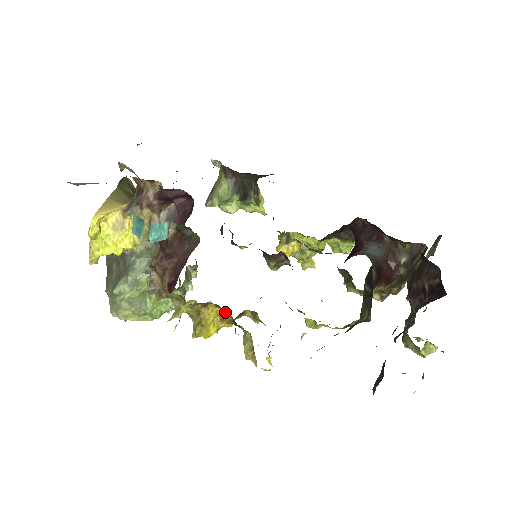
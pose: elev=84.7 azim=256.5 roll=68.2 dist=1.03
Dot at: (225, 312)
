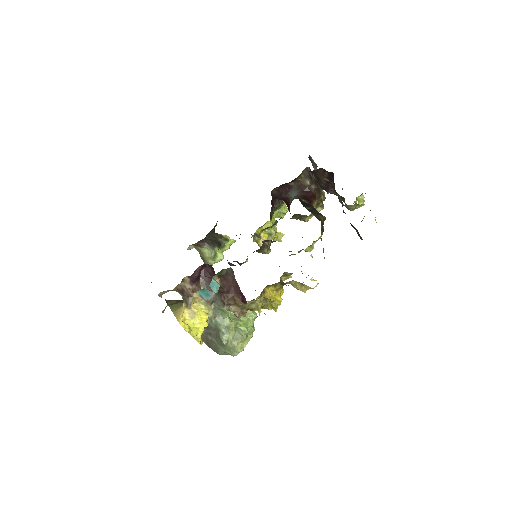
Dot at: (274, 285)
